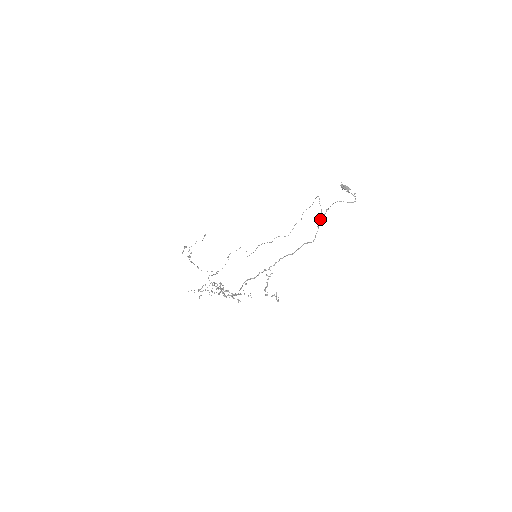
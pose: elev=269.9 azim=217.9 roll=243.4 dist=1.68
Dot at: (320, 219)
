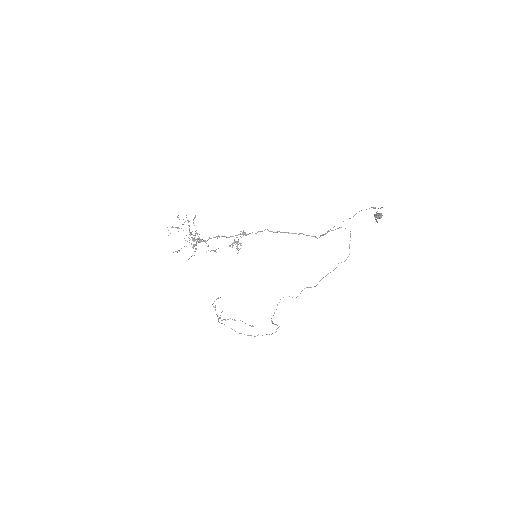
Dot at: (335, 229)
